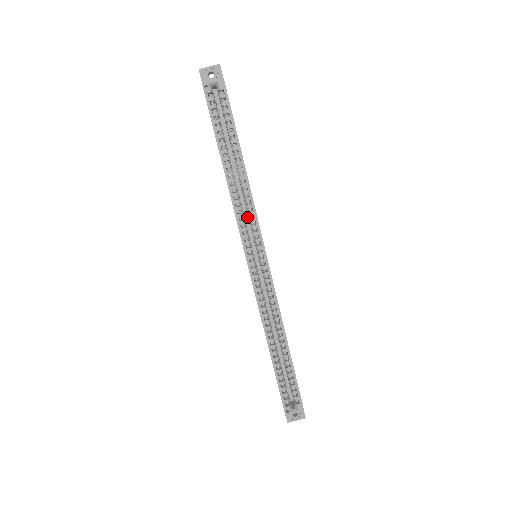
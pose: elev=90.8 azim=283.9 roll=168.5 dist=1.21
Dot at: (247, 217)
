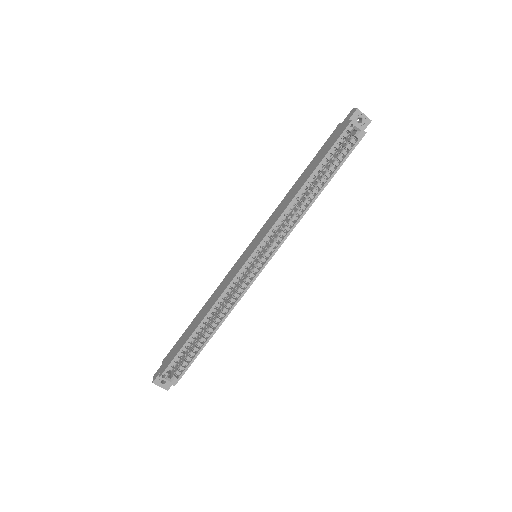
Dot at: (279, 226)
